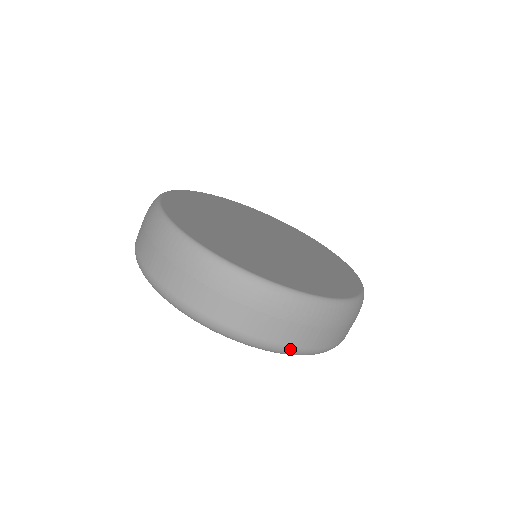
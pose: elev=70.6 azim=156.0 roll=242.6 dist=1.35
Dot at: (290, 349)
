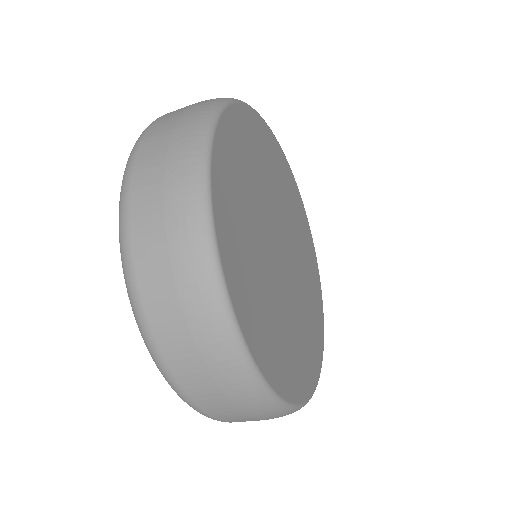
Dot at: (221, 421)
